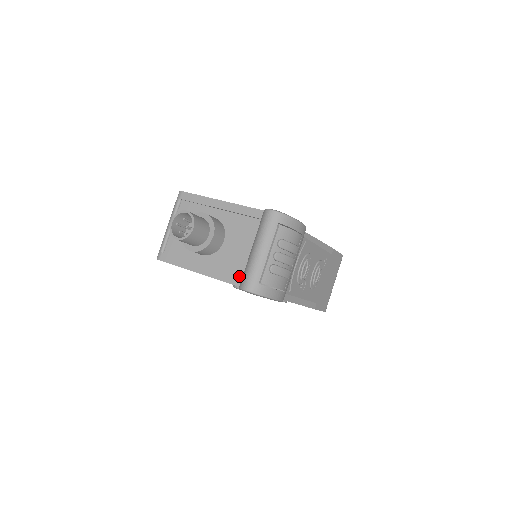
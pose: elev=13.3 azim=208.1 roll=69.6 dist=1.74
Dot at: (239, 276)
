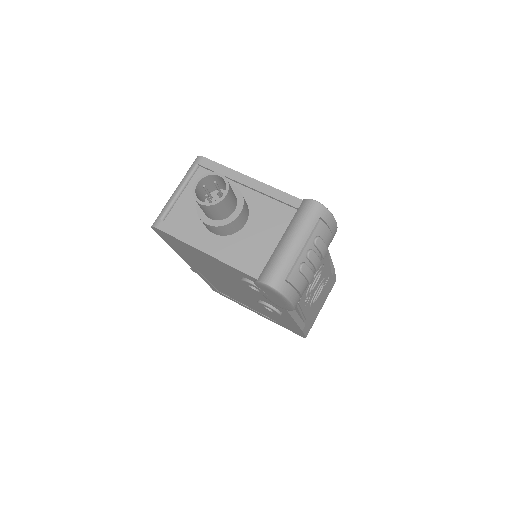
Dot at: (258, 267)
